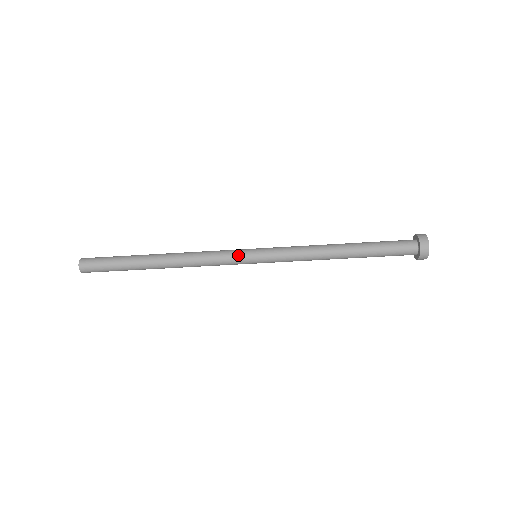
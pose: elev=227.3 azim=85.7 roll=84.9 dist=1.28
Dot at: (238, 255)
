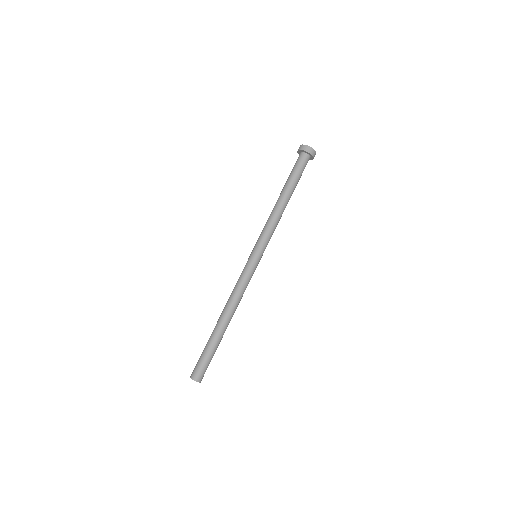
Dot at: (245, 265)
